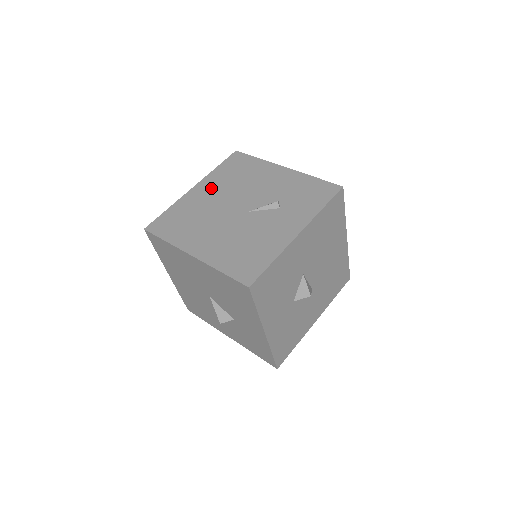
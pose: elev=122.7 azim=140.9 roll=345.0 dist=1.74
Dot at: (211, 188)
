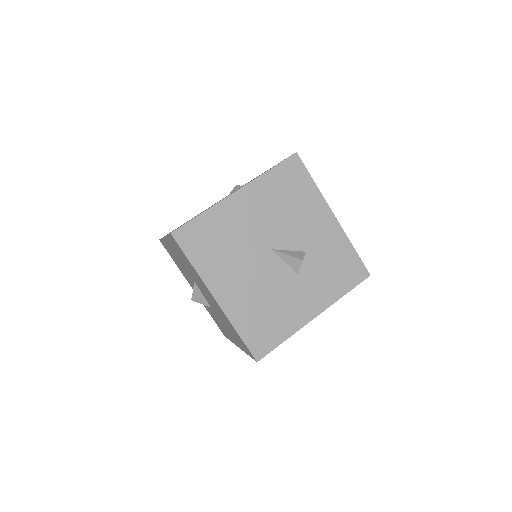
Dot at: occluded
